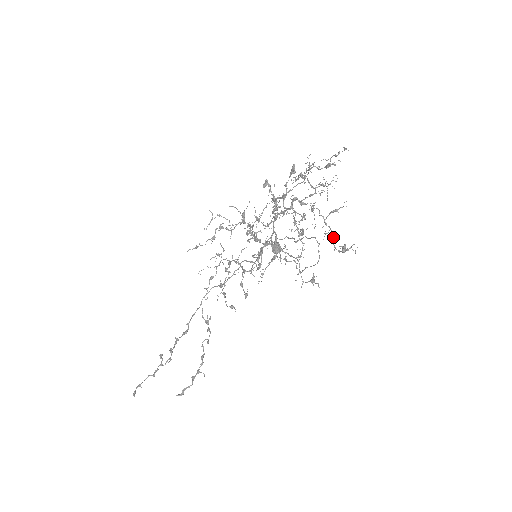
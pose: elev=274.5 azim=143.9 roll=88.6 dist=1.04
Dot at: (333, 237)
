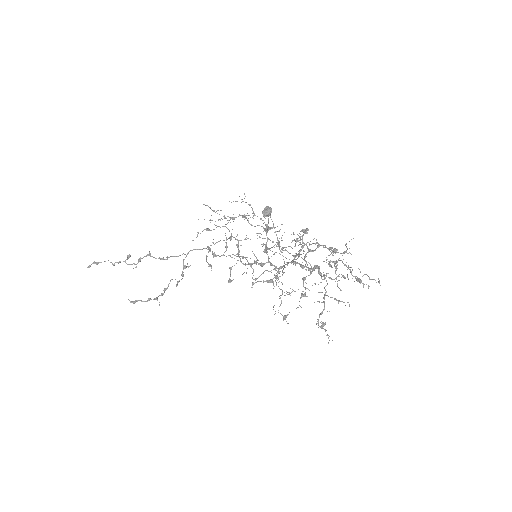
Dot at: (322, 312)
